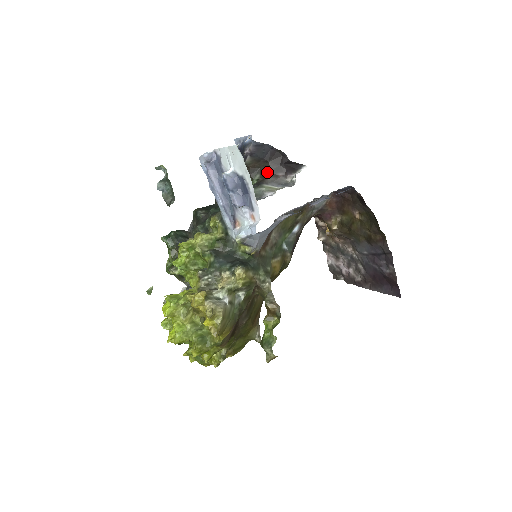
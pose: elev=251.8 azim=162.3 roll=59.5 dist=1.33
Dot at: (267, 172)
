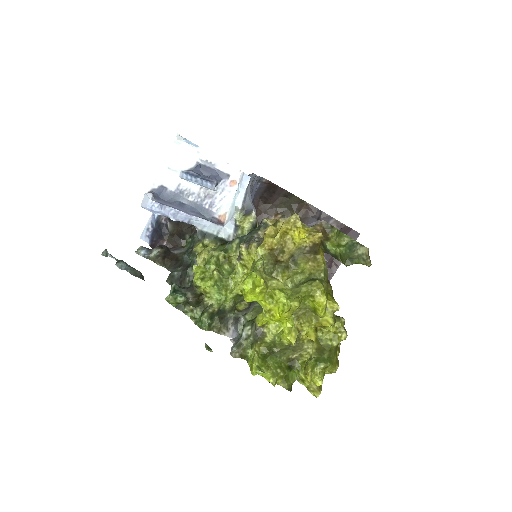
Dot at: (192, 226)
